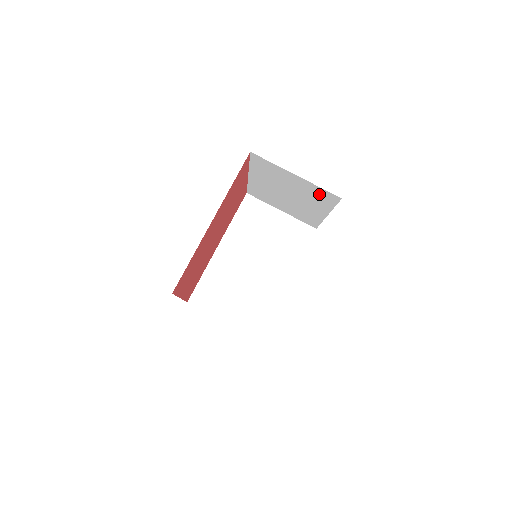
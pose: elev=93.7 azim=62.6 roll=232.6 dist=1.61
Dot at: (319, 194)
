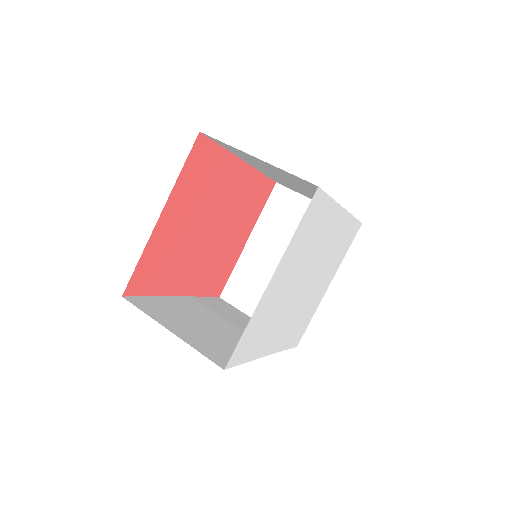
Dot at: occluded
